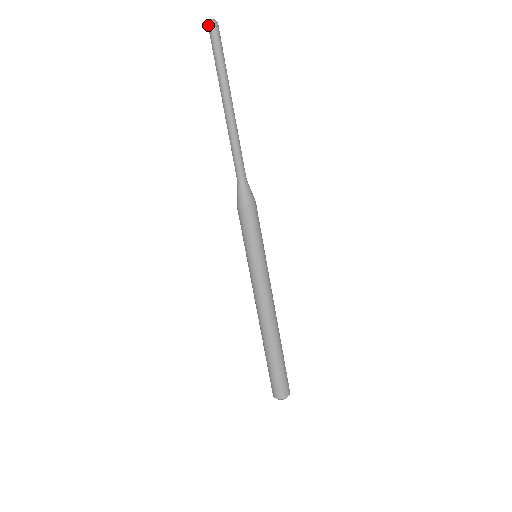
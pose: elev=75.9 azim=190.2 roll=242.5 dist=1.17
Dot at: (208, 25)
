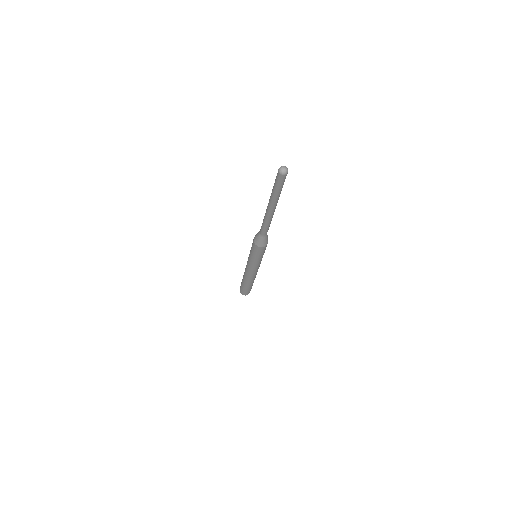
Dot at: (280, 174)
